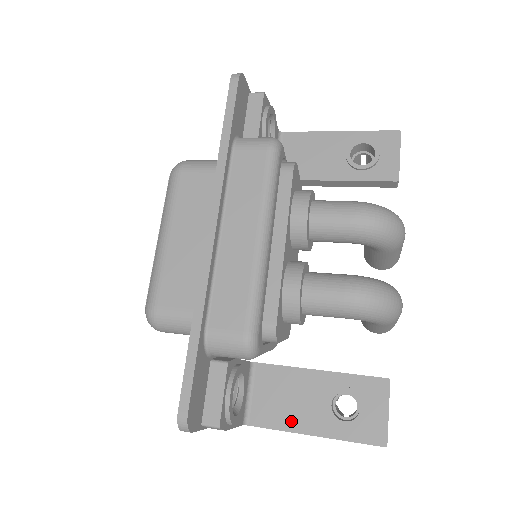
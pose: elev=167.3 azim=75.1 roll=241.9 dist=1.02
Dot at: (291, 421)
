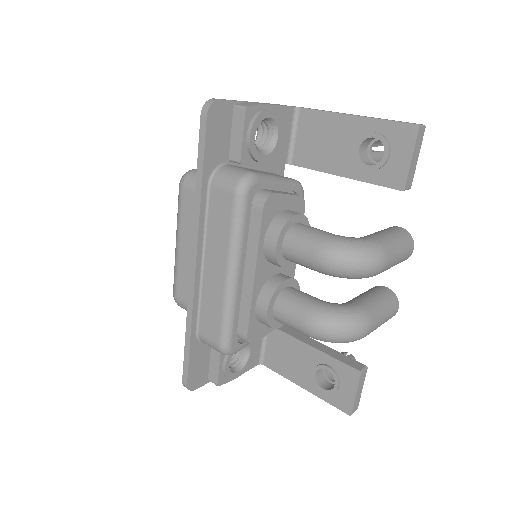
Dot at: (289, 373)
